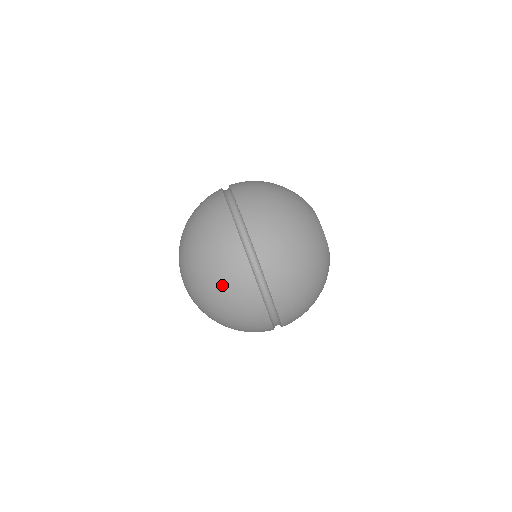
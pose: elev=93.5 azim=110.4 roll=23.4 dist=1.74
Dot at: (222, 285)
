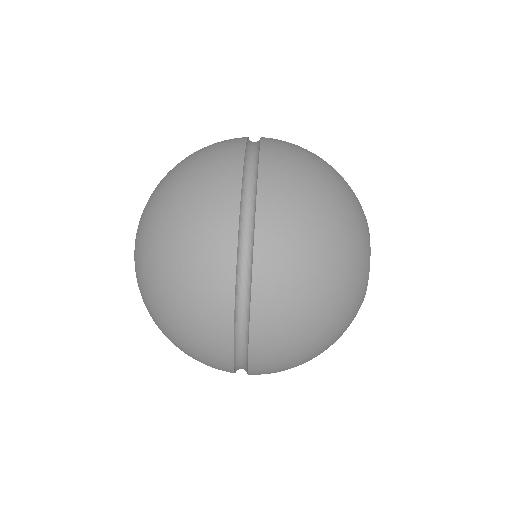
Dot at: (192, 168)
